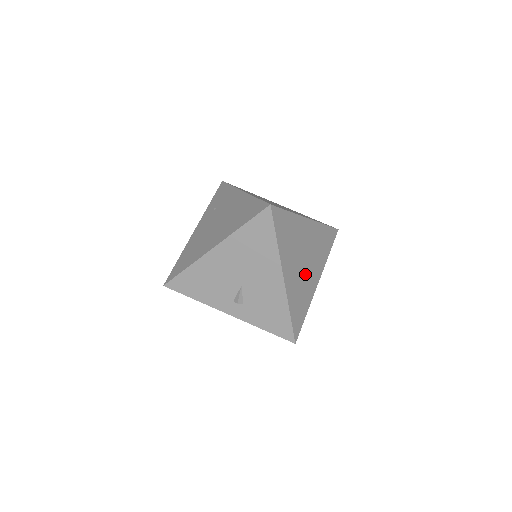
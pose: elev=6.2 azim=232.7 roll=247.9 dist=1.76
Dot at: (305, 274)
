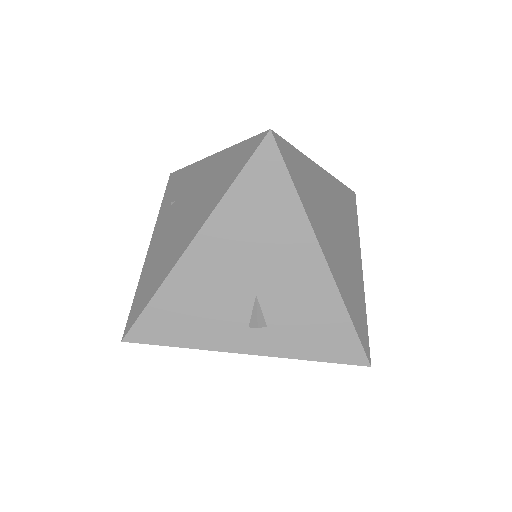
Dot at: (345, 252)
